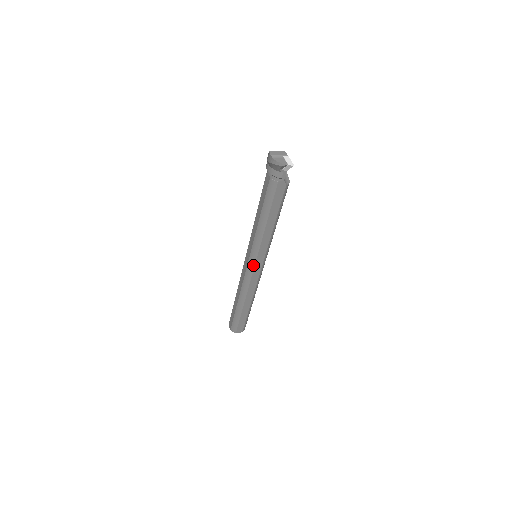
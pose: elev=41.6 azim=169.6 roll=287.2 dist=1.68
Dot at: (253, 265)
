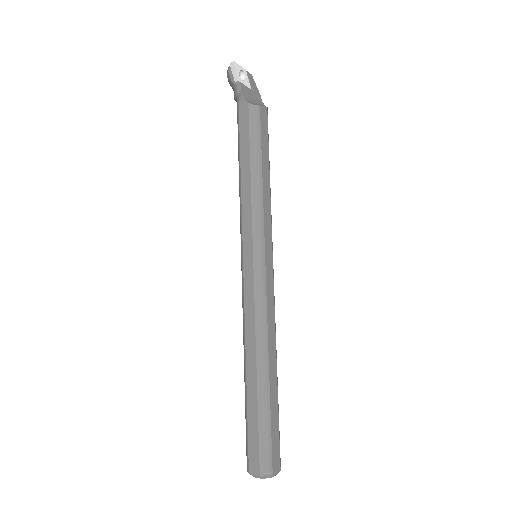
Dot at: (242, 261)
